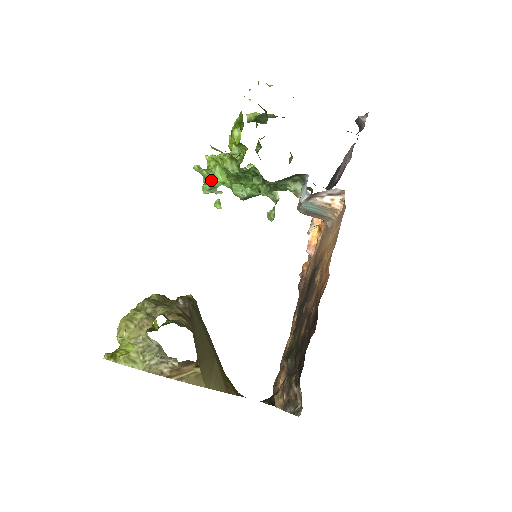
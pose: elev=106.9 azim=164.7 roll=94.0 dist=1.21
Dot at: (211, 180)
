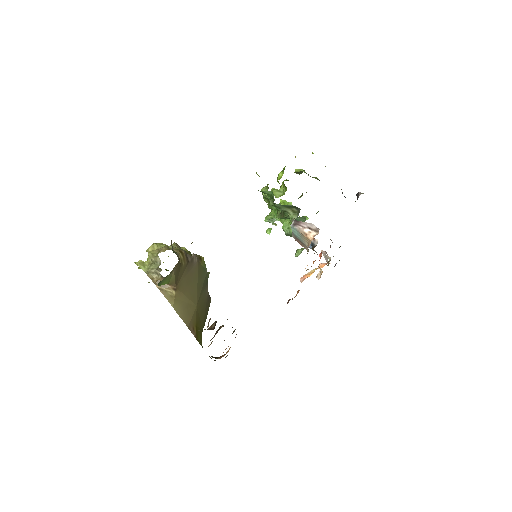
Dot at: (274, 214)
